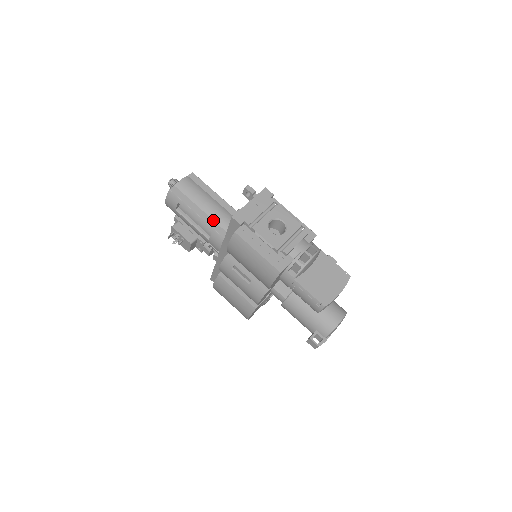
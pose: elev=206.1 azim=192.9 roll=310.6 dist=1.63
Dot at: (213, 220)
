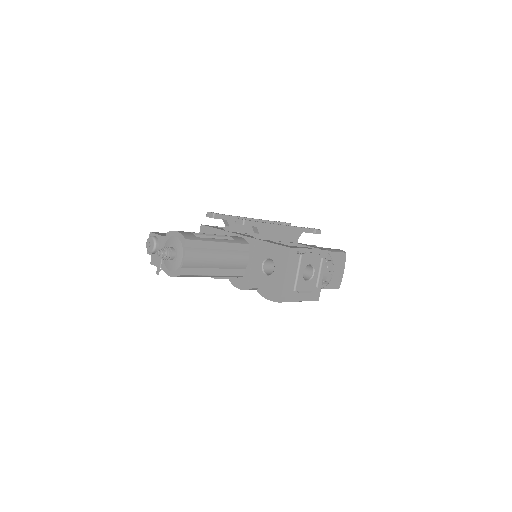
Dot at: (227, 269)
